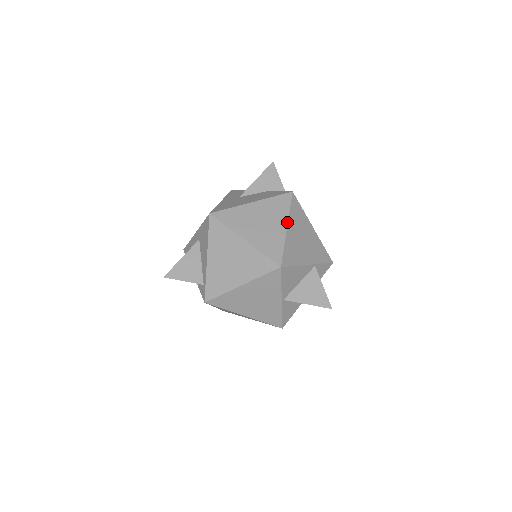
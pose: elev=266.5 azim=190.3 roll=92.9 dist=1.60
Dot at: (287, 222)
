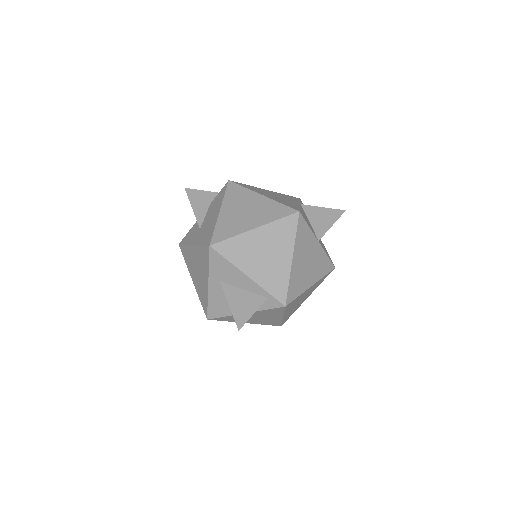
Dot at: (257, 193)
